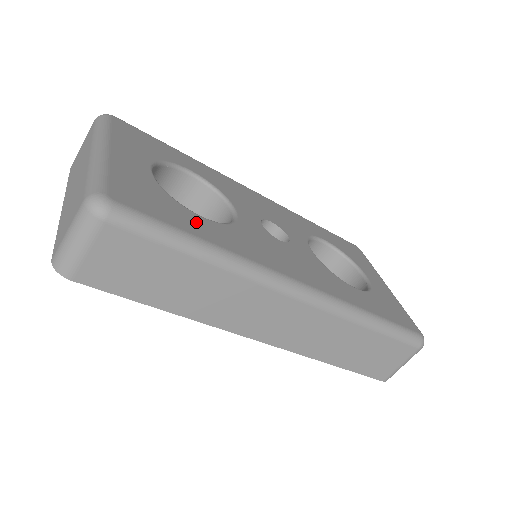
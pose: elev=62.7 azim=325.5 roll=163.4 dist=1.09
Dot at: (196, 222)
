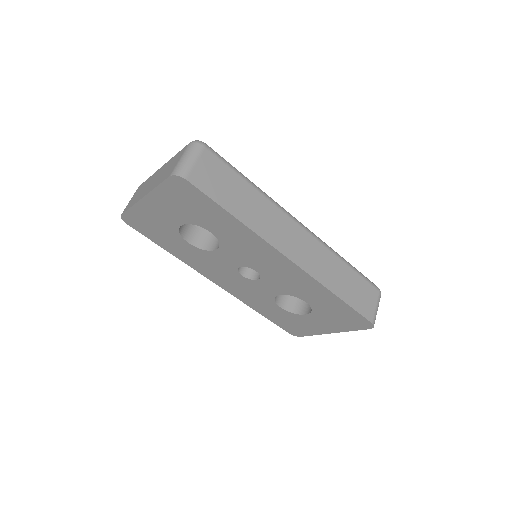
Dot at: occluded
